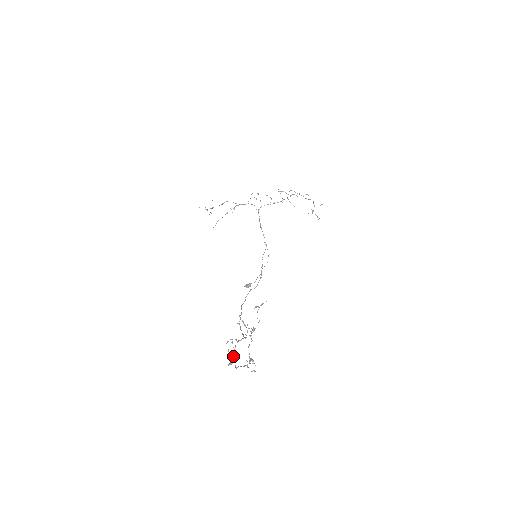
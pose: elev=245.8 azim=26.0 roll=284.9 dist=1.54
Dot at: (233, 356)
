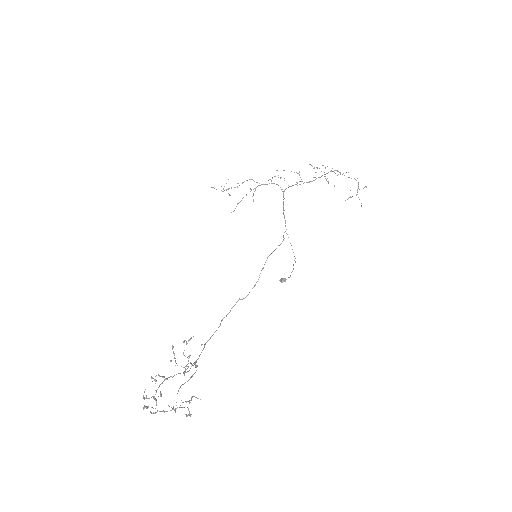
Dot at: (153, 397)
